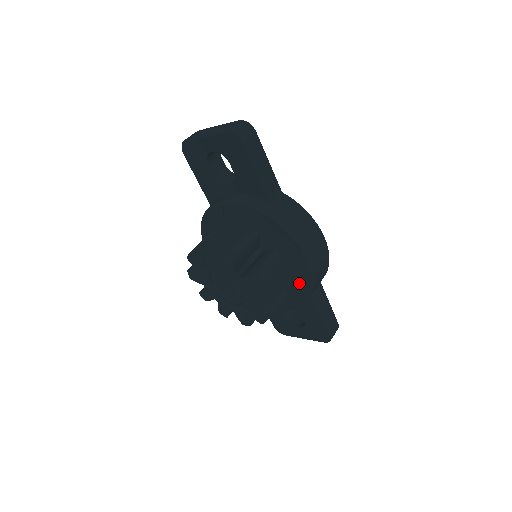
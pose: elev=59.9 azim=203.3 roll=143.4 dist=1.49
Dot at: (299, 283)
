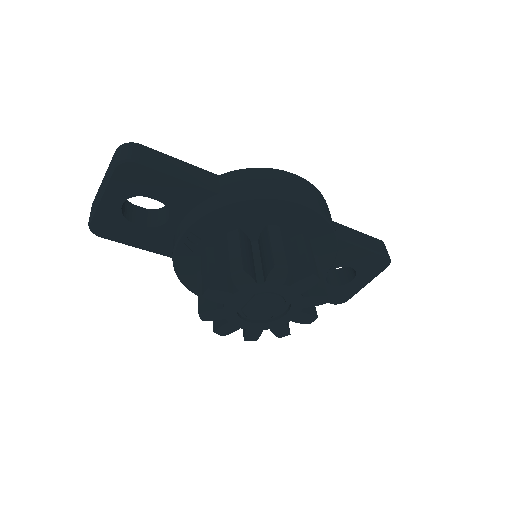
Dot at: (317, 235)
